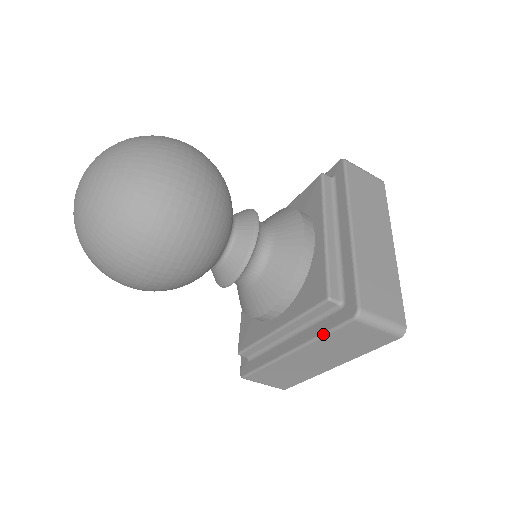
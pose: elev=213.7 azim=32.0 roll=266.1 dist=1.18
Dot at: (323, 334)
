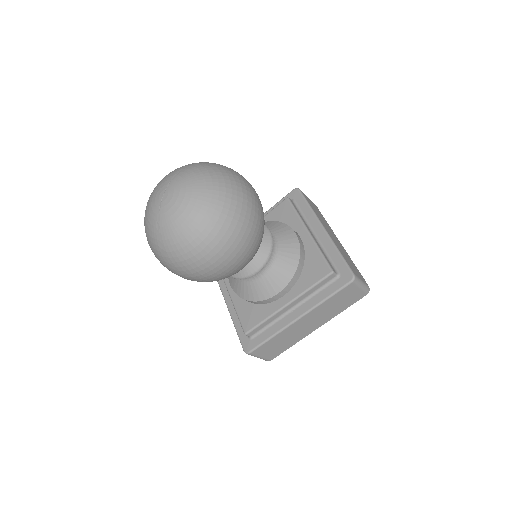
Dot at: (328, 297)
